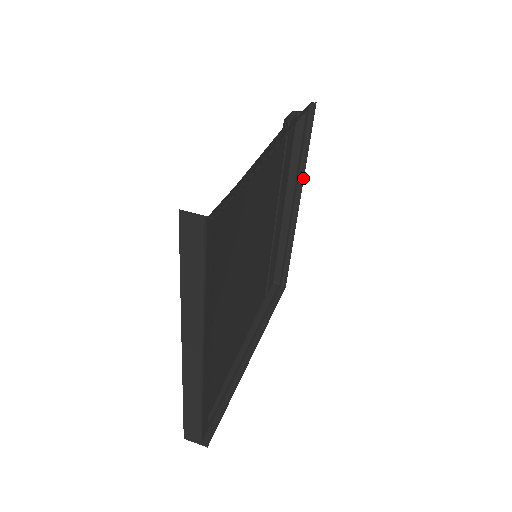
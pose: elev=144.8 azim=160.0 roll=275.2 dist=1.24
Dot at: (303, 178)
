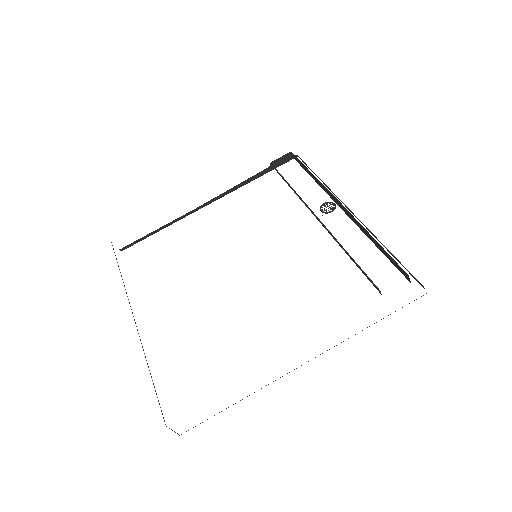
Dot at: (372, 233)
